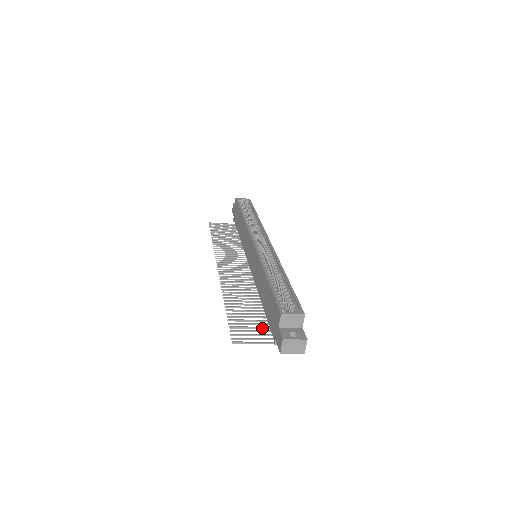
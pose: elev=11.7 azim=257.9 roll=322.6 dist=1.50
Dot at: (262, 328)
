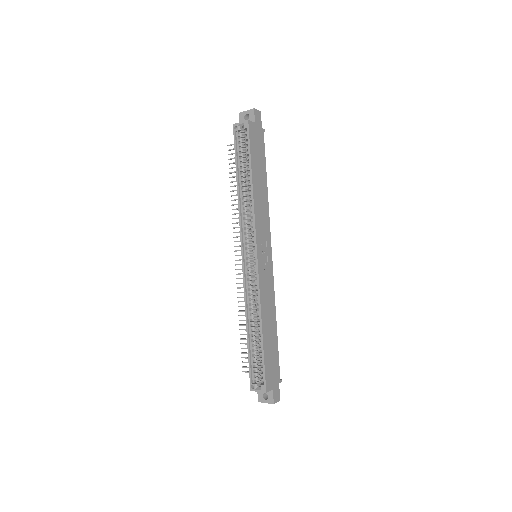
Dot at: occluded
